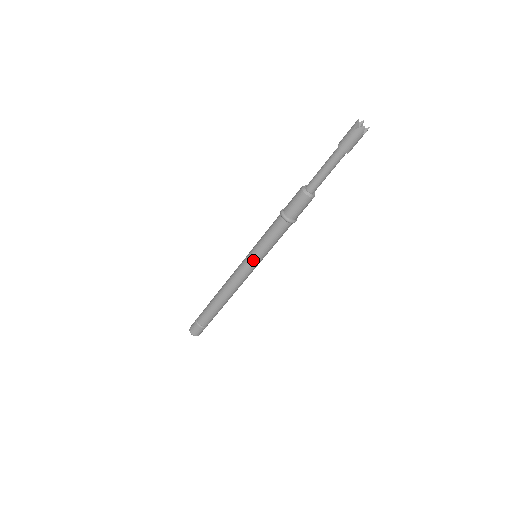
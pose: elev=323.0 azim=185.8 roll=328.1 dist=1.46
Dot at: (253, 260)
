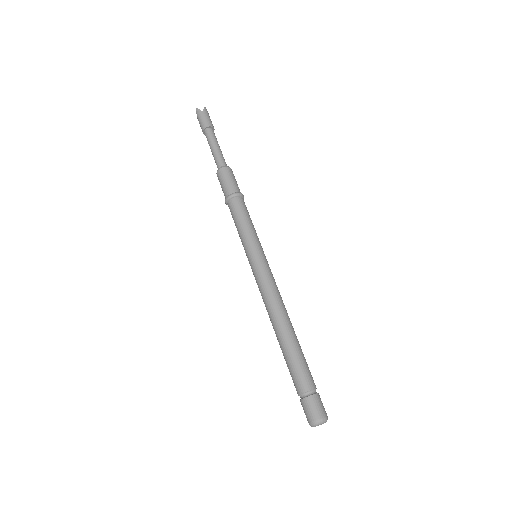
Dot at: (249, 258)
